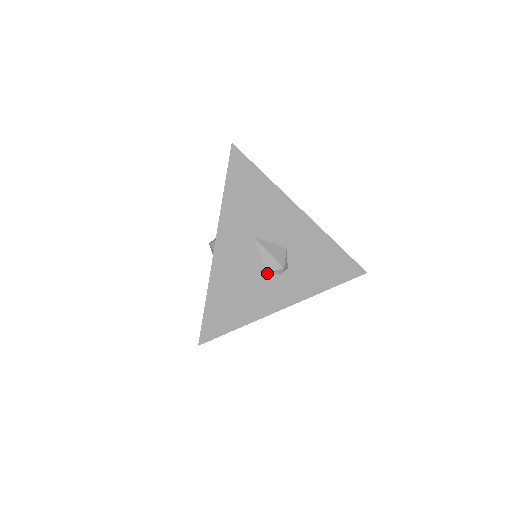
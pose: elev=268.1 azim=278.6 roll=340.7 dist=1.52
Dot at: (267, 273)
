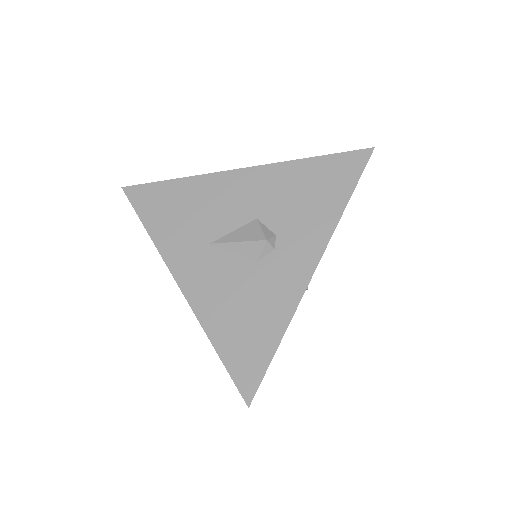
Dot at: (258, 262)
